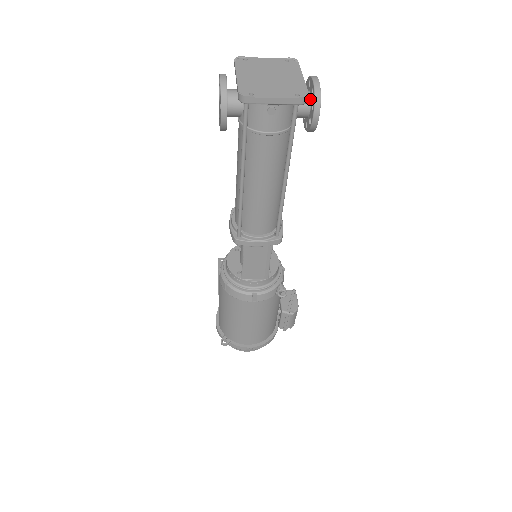
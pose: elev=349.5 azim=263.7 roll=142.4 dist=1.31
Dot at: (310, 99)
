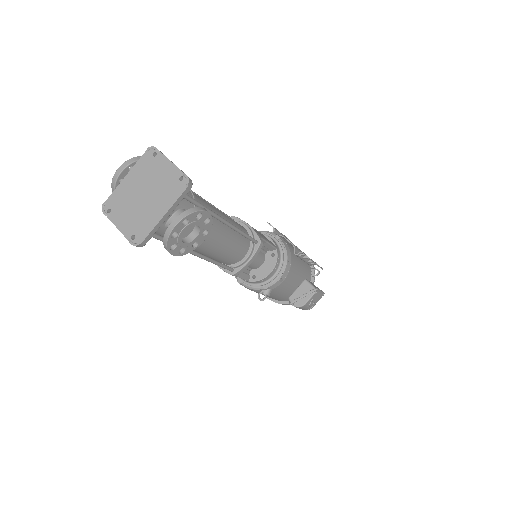
Dot at: (175, 233)
